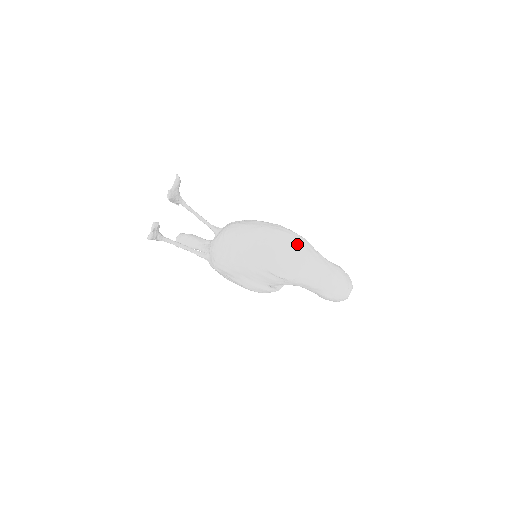
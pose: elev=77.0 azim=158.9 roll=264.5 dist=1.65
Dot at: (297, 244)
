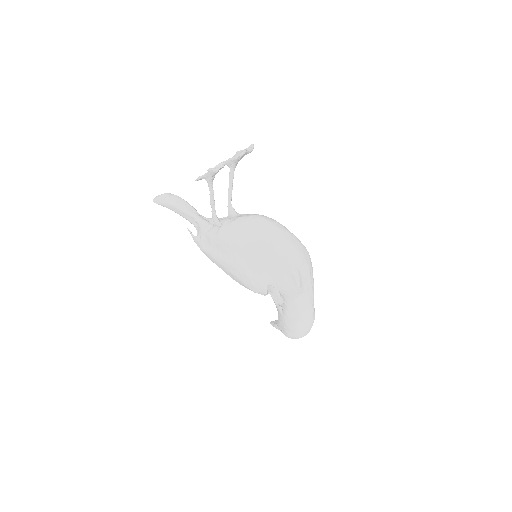
Dot at: (312, 267)
